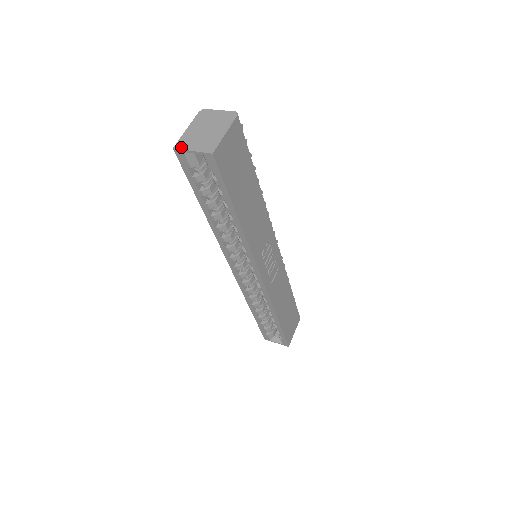
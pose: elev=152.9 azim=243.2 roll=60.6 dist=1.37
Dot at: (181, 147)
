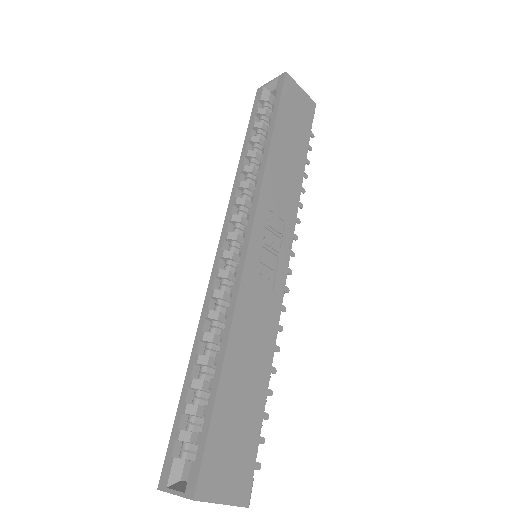
Dot at: (264, 87)
